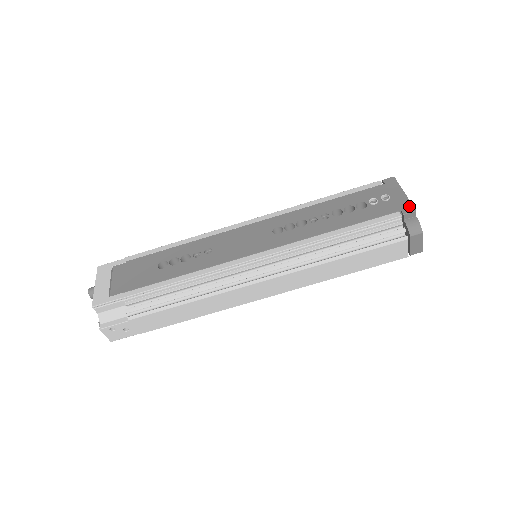
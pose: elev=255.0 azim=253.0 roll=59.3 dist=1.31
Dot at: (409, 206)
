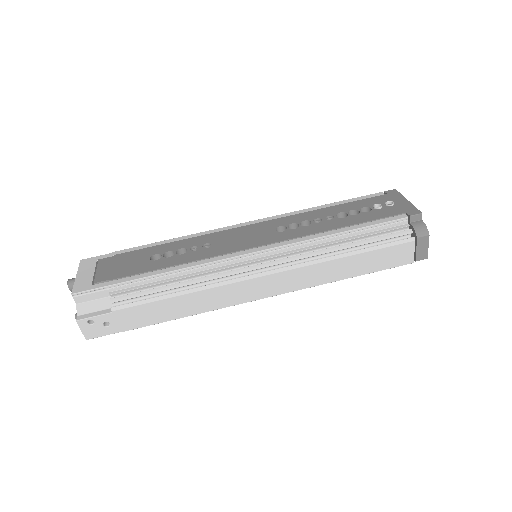
Dot at: (414, 210)
